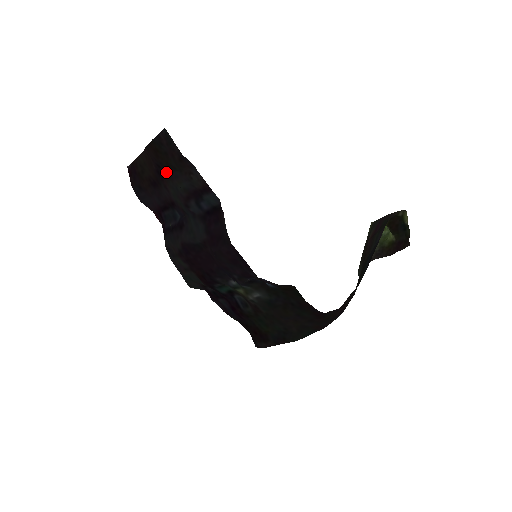
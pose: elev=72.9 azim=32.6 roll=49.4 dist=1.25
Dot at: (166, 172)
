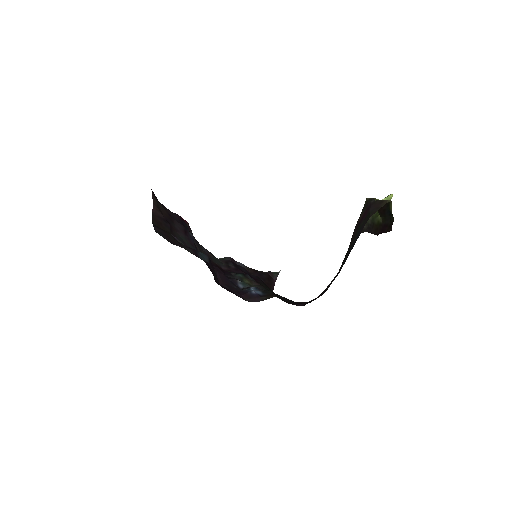
Dot at: (171, 229)
